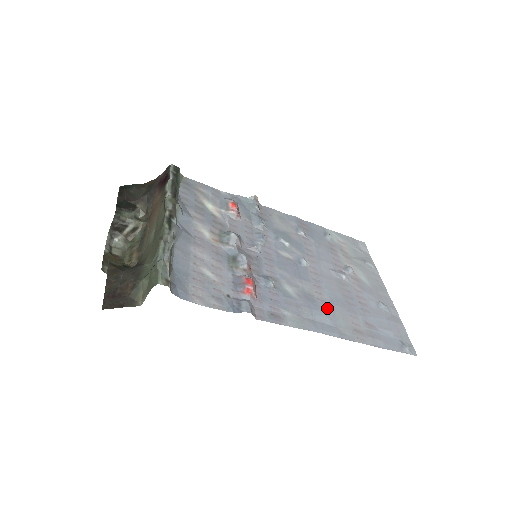
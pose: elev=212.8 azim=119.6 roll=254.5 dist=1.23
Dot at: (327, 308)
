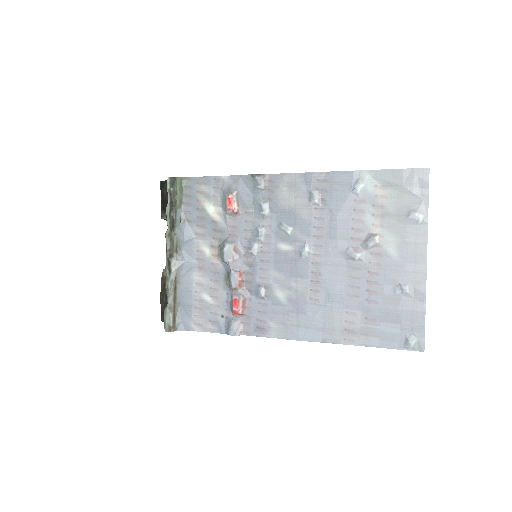
Dot at: (318, 309)
